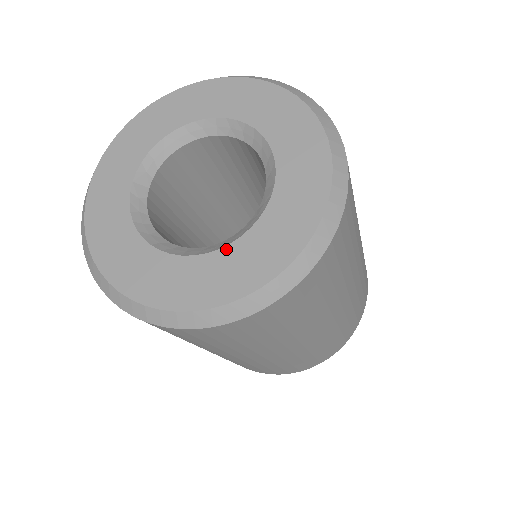
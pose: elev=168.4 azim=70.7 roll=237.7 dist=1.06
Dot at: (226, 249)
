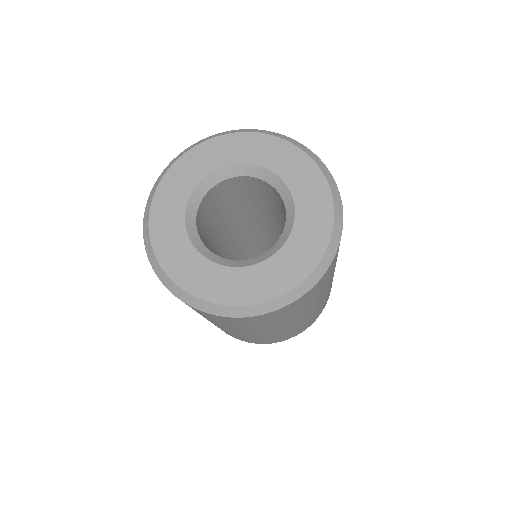
Dot at: (268, 261)
